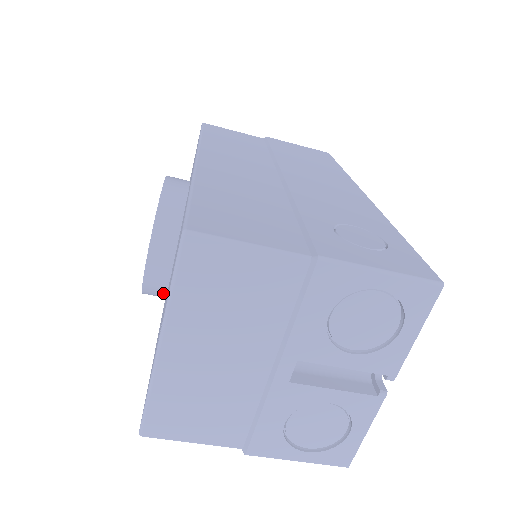
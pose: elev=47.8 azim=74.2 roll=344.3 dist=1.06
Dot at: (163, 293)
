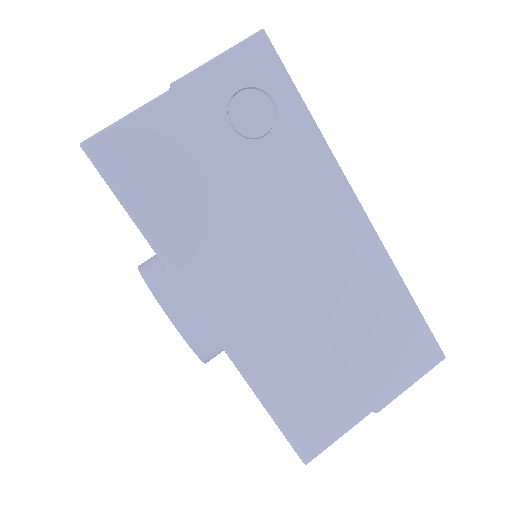
Dot at: (164, 271)
